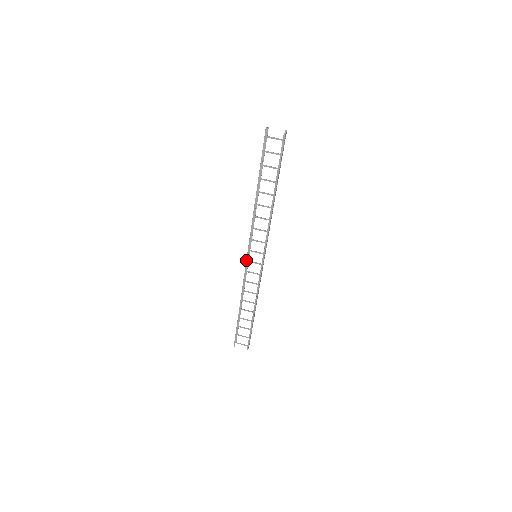
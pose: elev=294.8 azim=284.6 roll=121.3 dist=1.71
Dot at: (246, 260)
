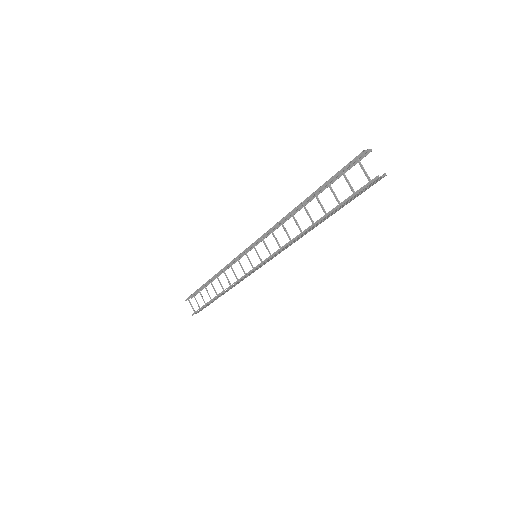
Dot at: (244, 250)
